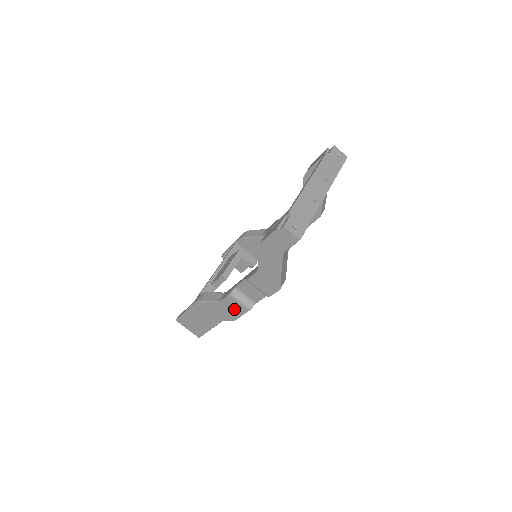
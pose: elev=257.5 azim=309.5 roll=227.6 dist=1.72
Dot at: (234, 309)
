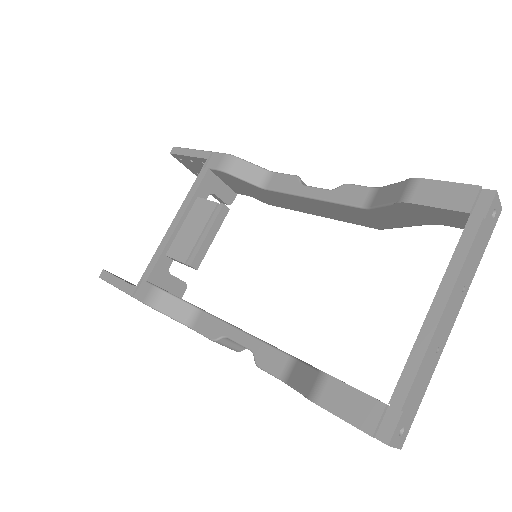
Dot at: occluded
